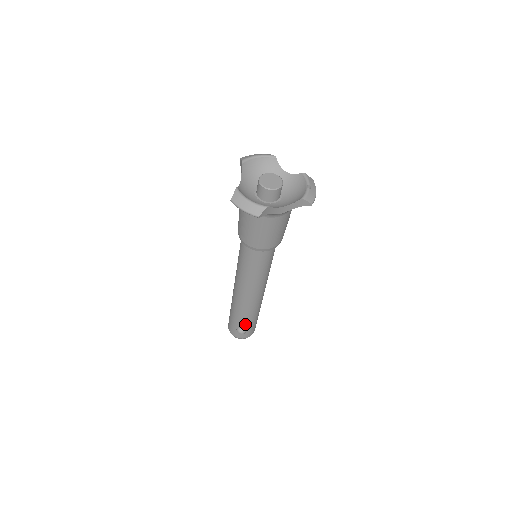
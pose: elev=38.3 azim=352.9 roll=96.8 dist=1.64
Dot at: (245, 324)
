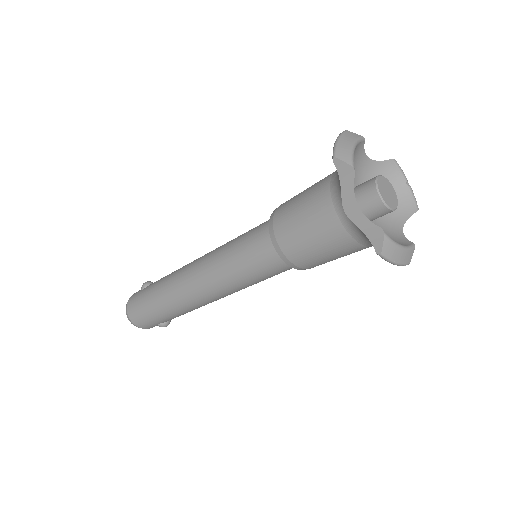
Dot at: occluded
